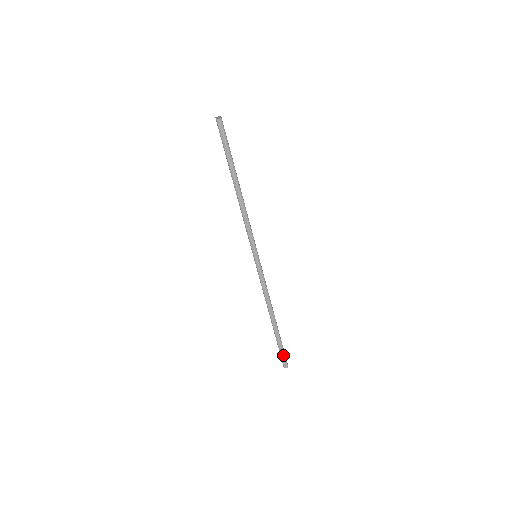
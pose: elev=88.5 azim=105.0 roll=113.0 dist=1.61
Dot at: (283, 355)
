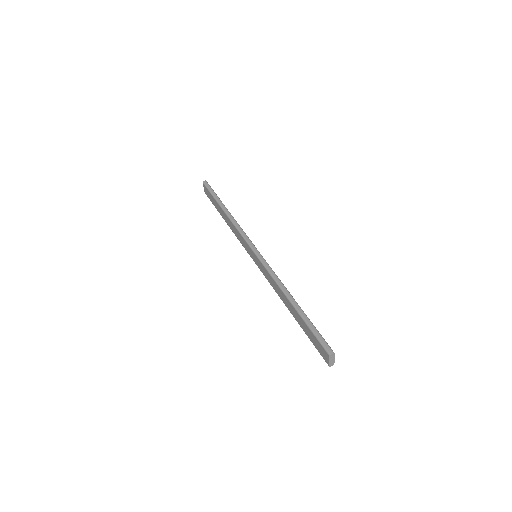
Dot at: (320, 337)
